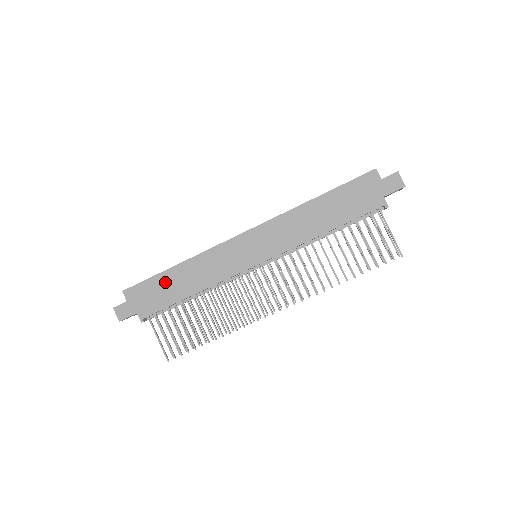
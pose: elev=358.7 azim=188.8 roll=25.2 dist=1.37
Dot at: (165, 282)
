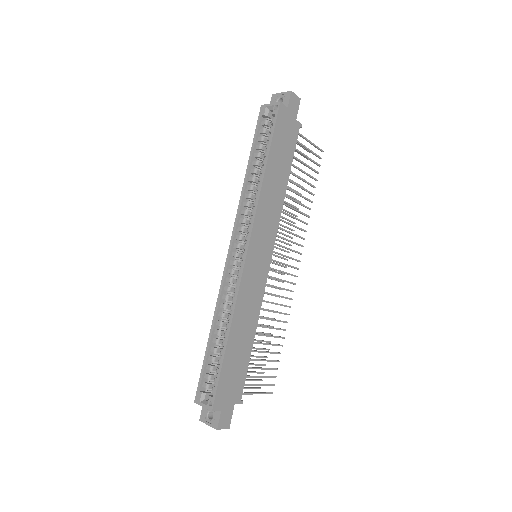
Dot at: (232, 358)
